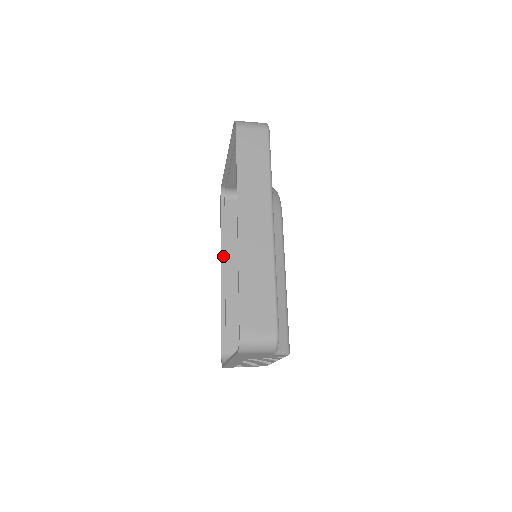
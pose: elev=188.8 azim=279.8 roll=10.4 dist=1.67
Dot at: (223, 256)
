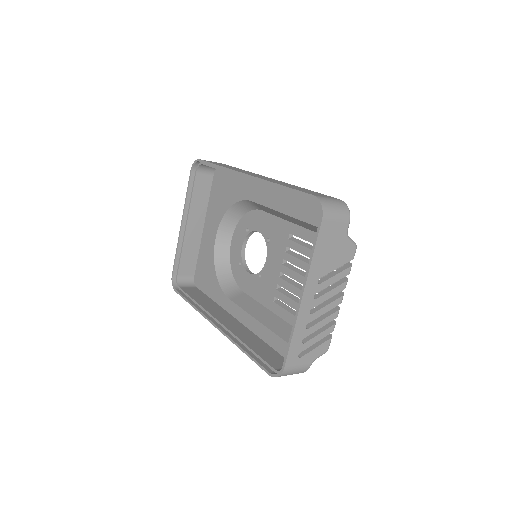
Dot at: (207, 315)
